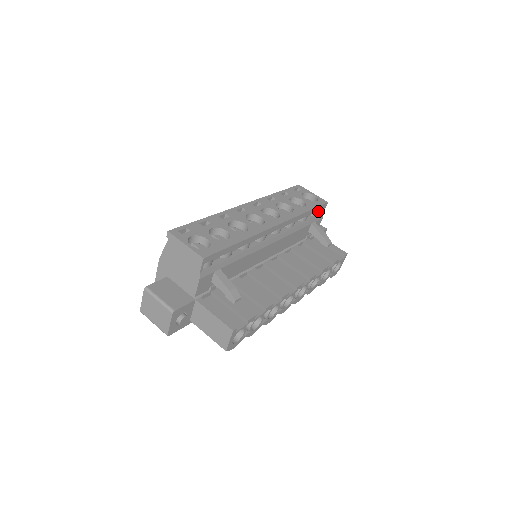
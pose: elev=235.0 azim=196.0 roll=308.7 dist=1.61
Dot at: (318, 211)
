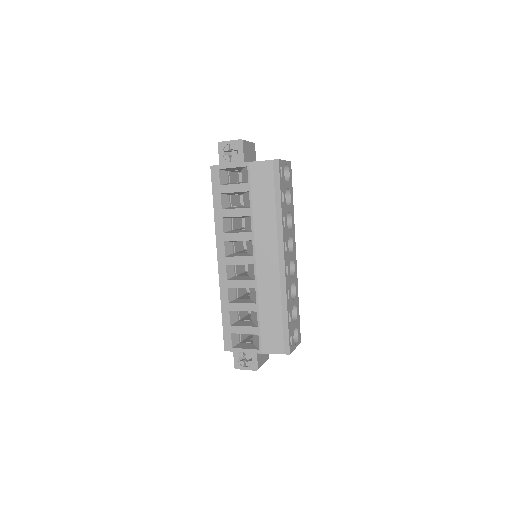
Dot at: occluded
